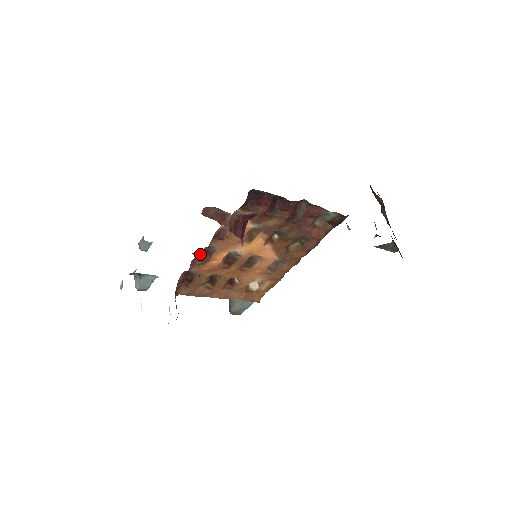
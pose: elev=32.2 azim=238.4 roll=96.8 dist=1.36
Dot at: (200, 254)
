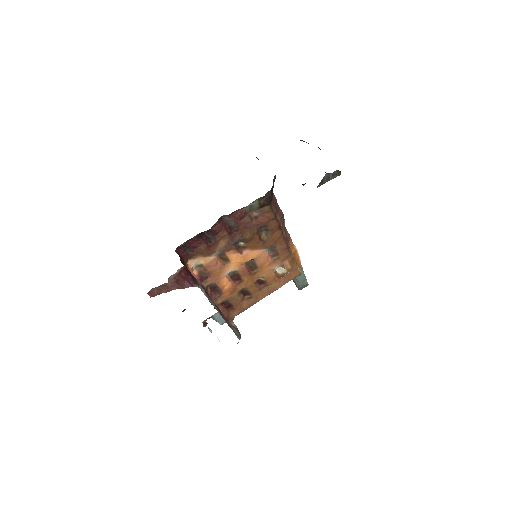
Dot at: (212, 291)
